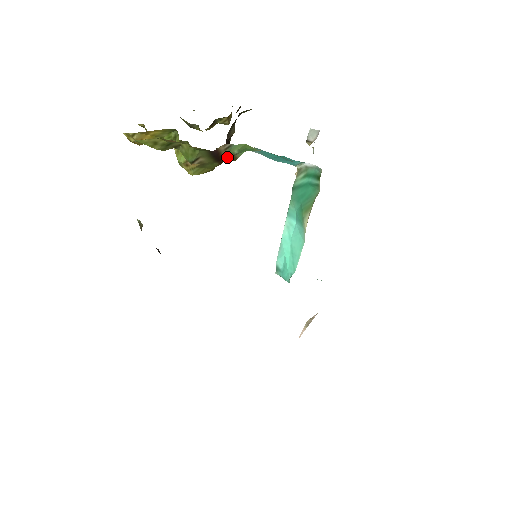
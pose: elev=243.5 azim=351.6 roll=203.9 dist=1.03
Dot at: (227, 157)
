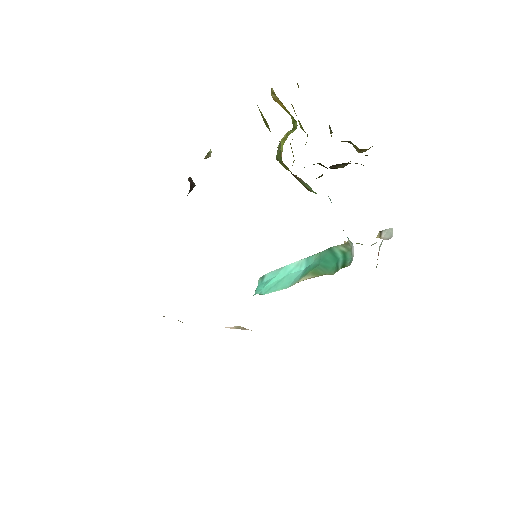
Dot at: (302, 183)
